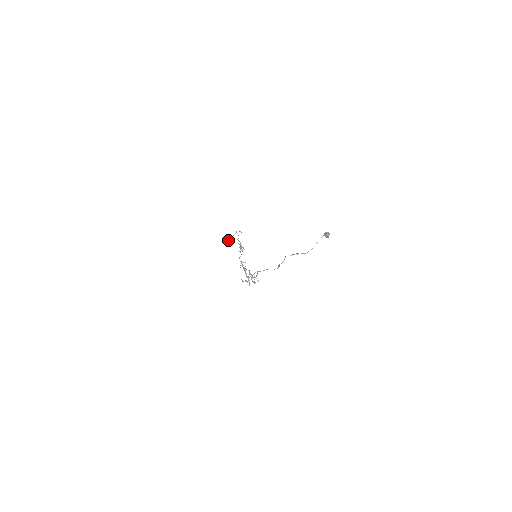
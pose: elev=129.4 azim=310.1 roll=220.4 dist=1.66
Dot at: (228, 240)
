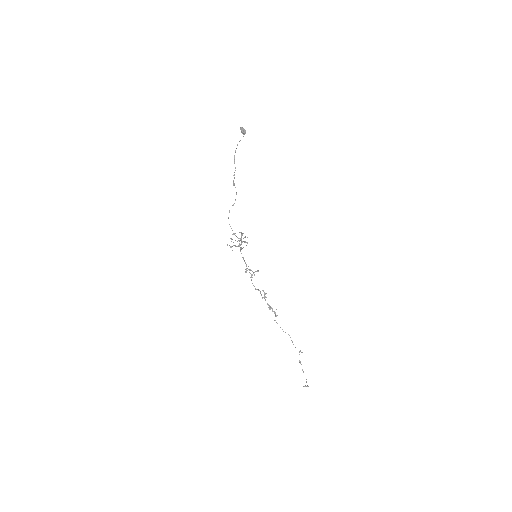
Dot at: (304, 386)
